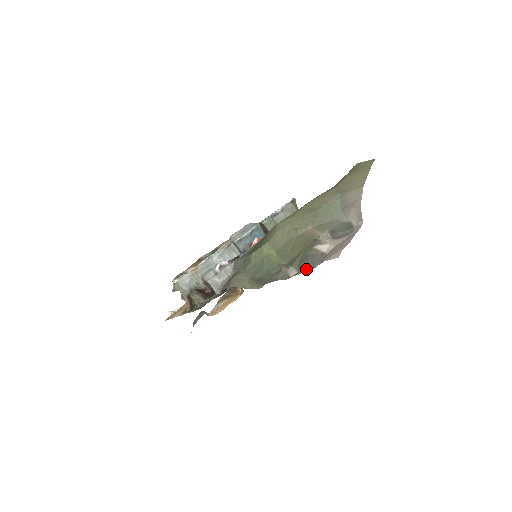
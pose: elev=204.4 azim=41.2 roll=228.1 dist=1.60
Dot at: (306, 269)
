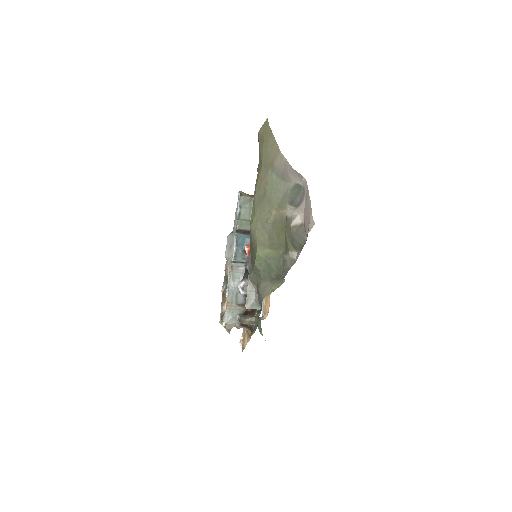
Dot at: (301, 247)
